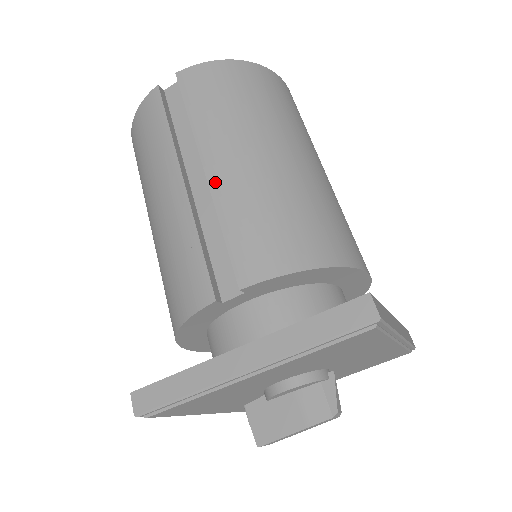
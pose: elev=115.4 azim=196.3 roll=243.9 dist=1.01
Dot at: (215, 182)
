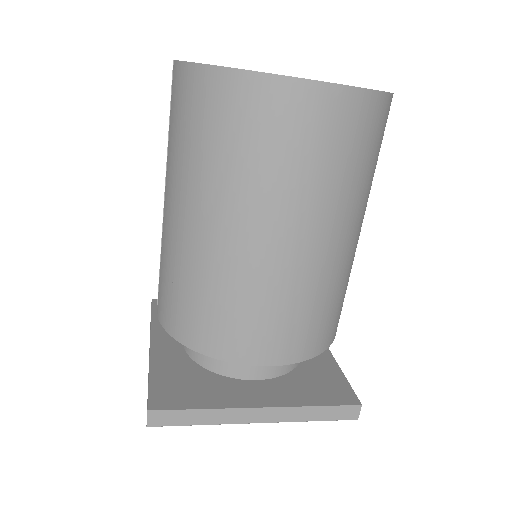
Dot at: (164, 223)
